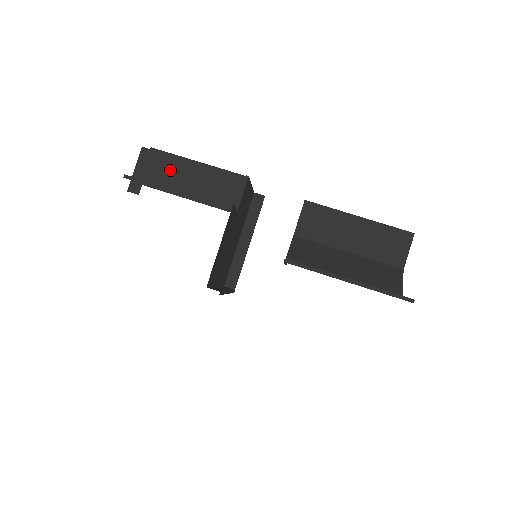
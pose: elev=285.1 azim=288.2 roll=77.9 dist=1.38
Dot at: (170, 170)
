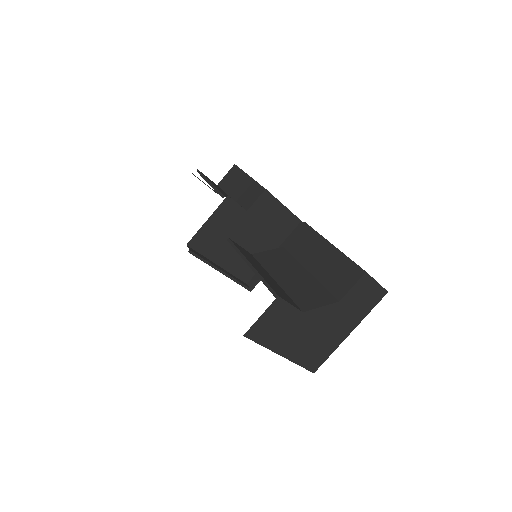
Dot at: (234, 179)
